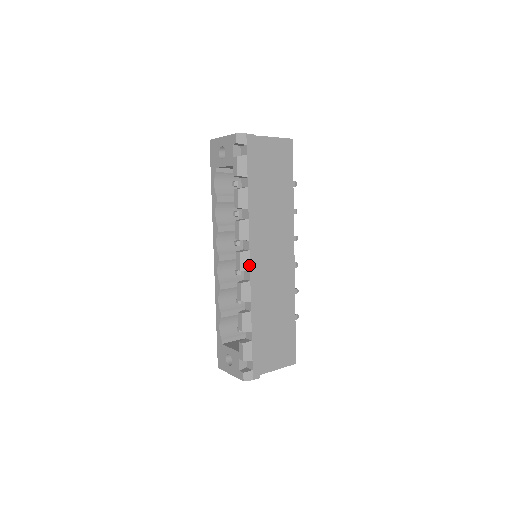
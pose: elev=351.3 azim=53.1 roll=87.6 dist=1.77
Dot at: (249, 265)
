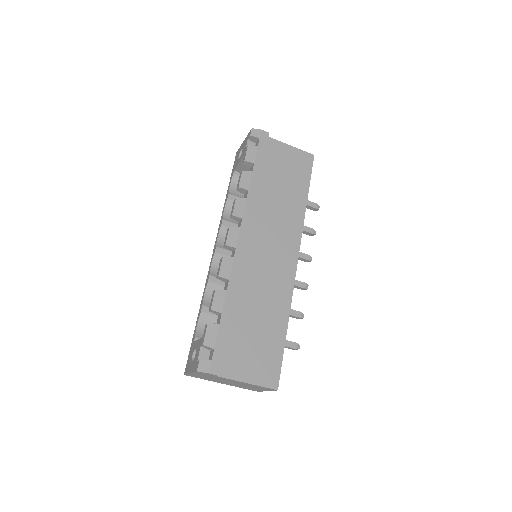
Dot at: (236, 241)
